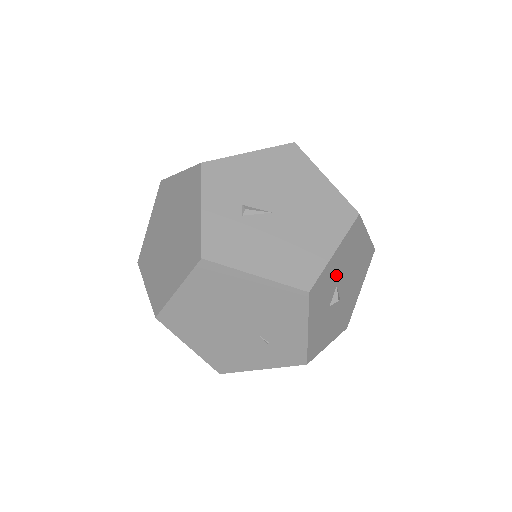
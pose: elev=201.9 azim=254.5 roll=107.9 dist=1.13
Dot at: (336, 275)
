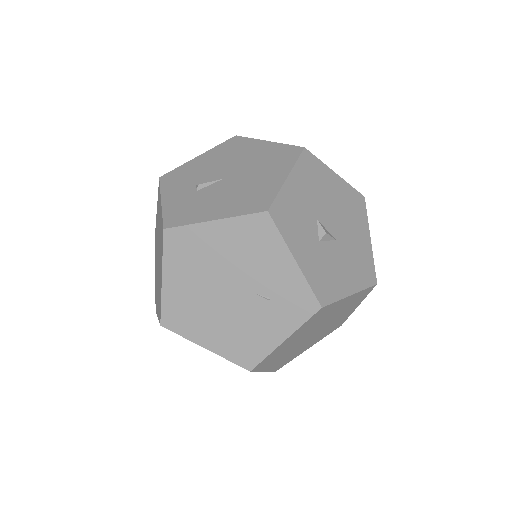
Dot at: (307, 206)
